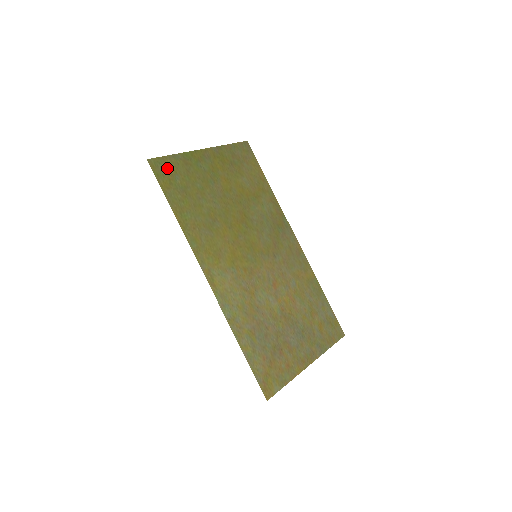
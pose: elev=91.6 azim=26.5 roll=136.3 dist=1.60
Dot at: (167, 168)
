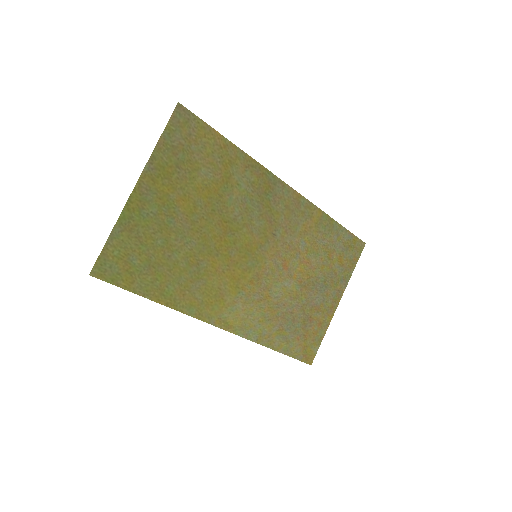
Dot at: (115, 260)
